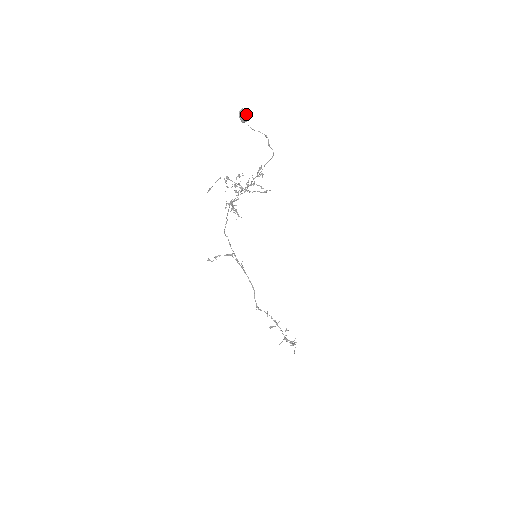
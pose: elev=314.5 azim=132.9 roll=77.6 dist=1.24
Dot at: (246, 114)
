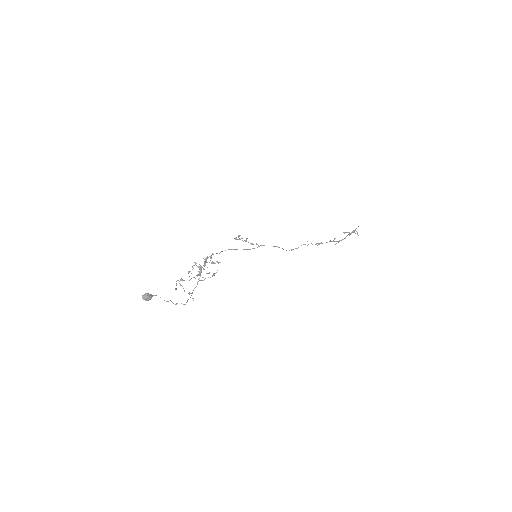
Dot at: (147, 299)
